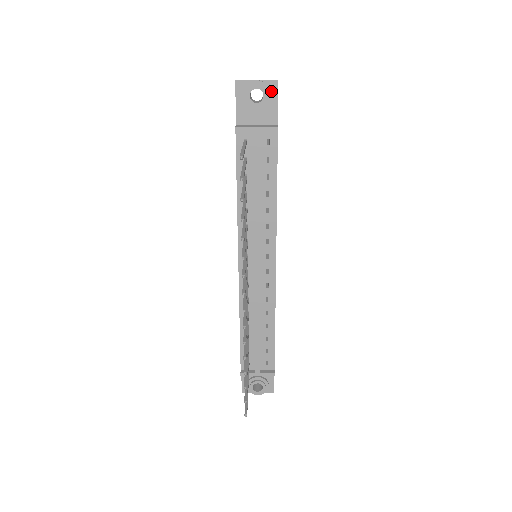
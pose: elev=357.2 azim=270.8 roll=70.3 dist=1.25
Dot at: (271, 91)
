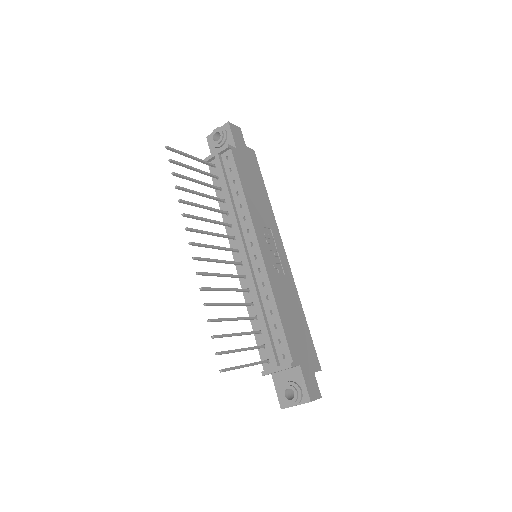
Dot at: (226, 130)
